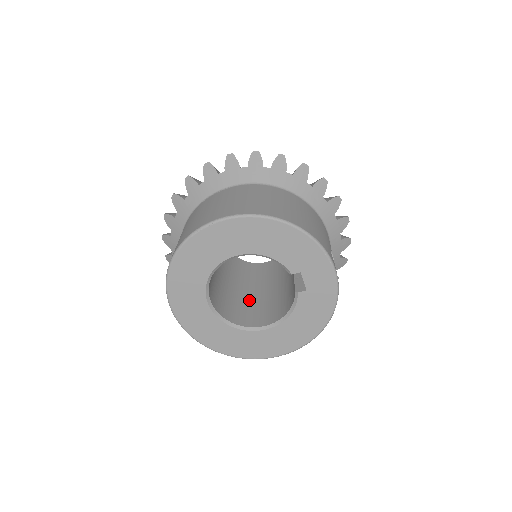
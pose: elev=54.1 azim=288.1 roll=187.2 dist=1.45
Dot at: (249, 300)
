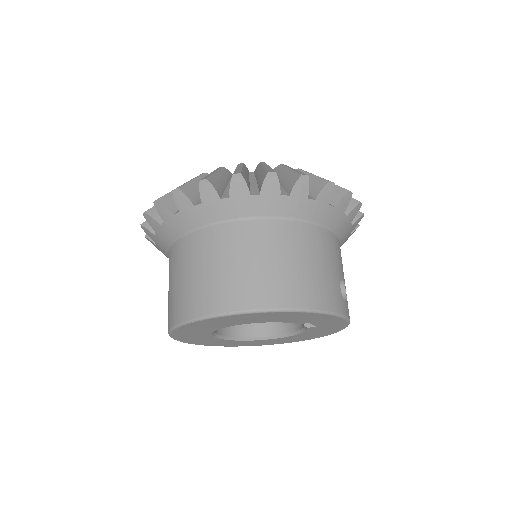
Dot at: occluded
